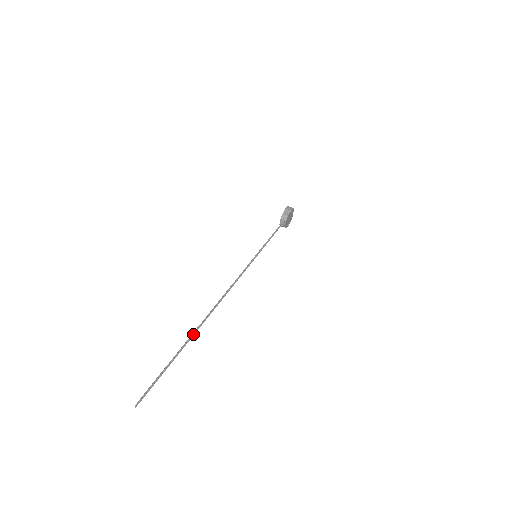
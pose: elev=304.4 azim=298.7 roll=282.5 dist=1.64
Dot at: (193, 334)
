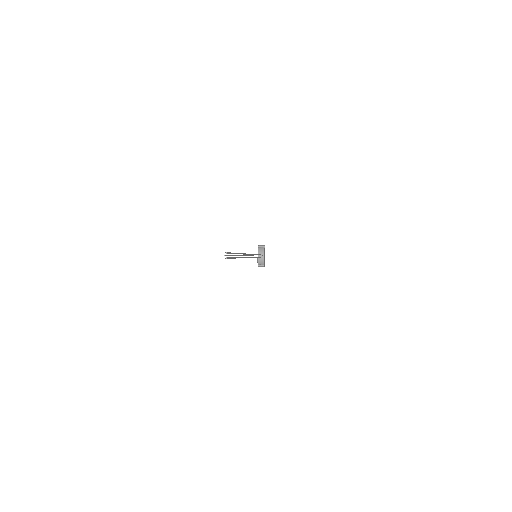
Dot at: (242, 255)
